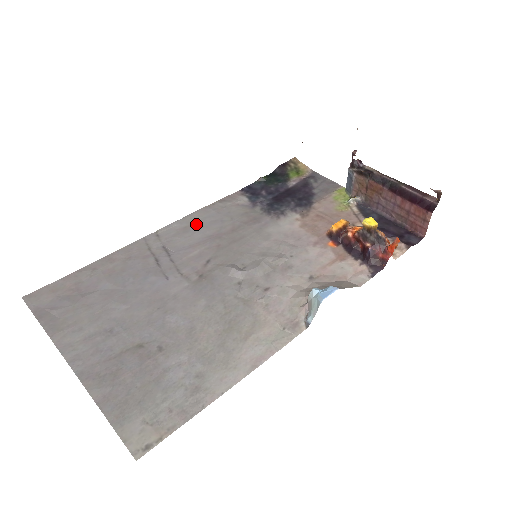
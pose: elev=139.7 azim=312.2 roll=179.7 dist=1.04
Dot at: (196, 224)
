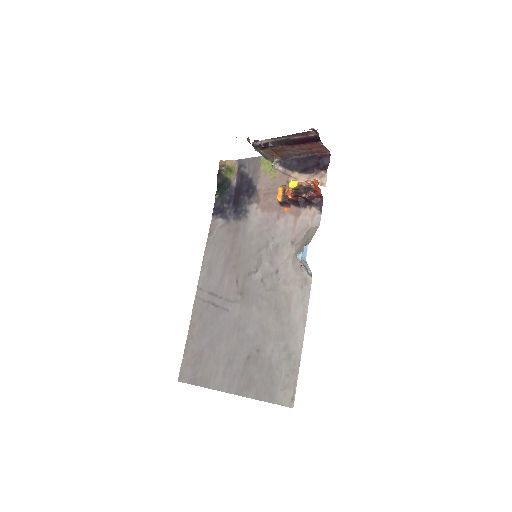
Dot at: (211, 263)
